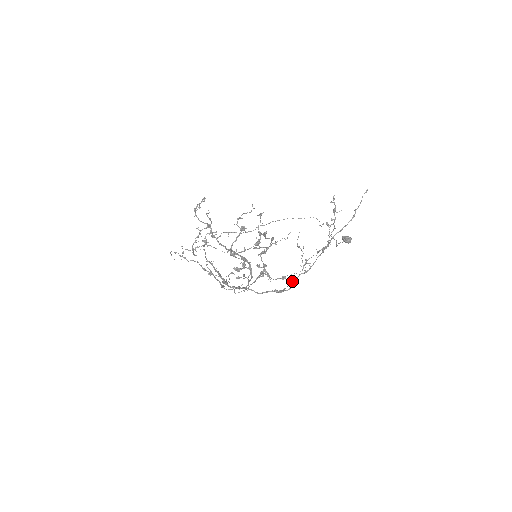
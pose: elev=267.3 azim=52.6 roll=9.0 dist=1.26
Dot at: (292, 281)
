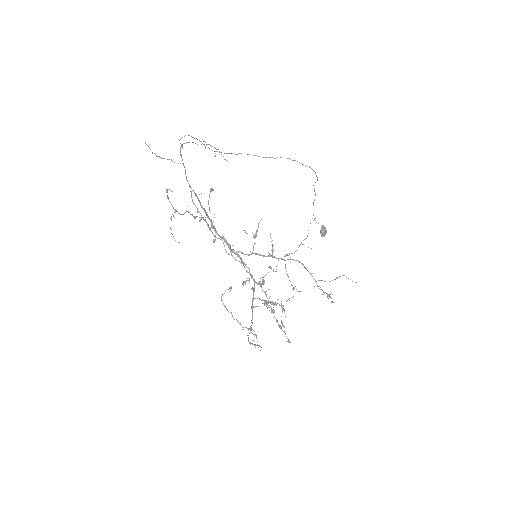
Dot at: (272, 256)
